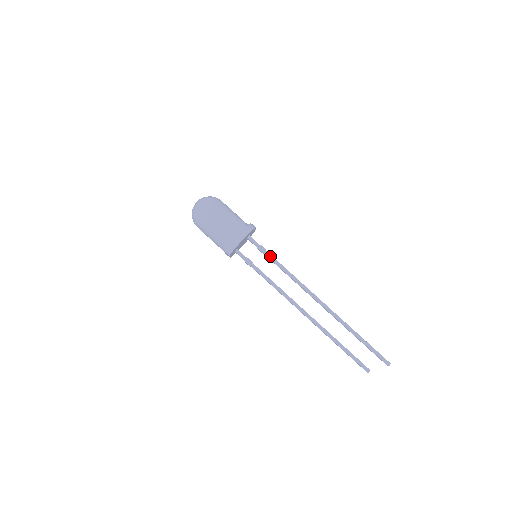
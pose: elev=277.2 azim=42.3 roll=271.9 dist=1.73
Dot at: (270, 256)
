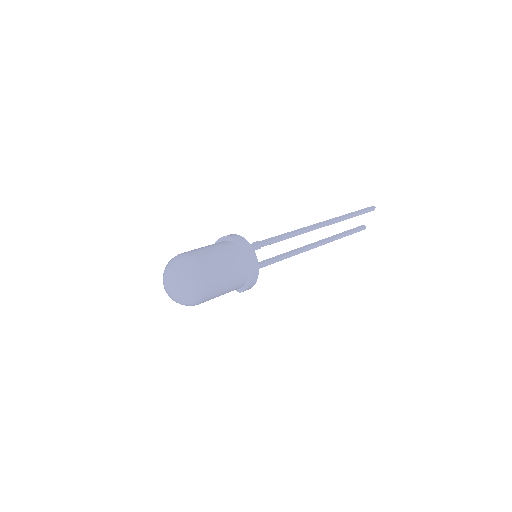
Dot at: (268, 243)
